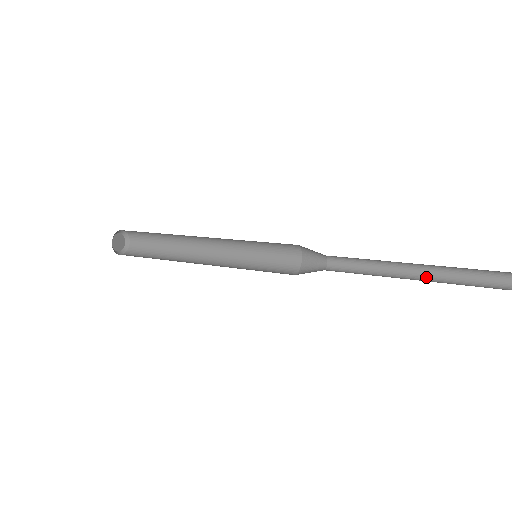
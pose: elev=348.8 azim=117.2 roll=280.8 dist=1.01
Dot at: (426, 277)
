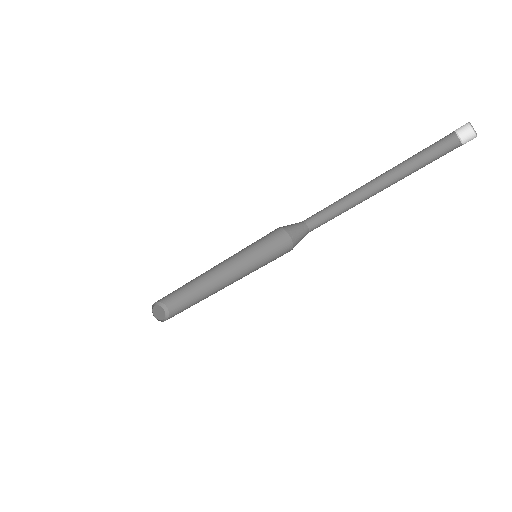
Dot at: (380, 188)
